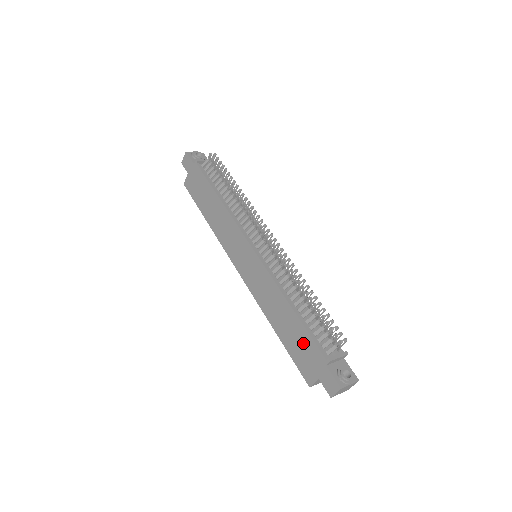
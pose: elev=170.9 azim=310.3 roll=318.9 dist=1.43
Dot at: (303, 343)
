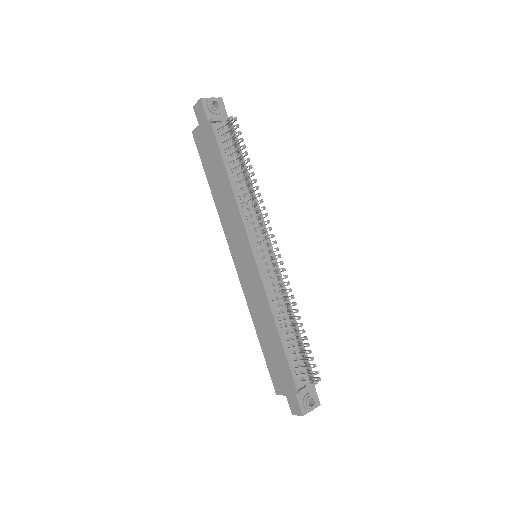
Dot at: (280, 364)
